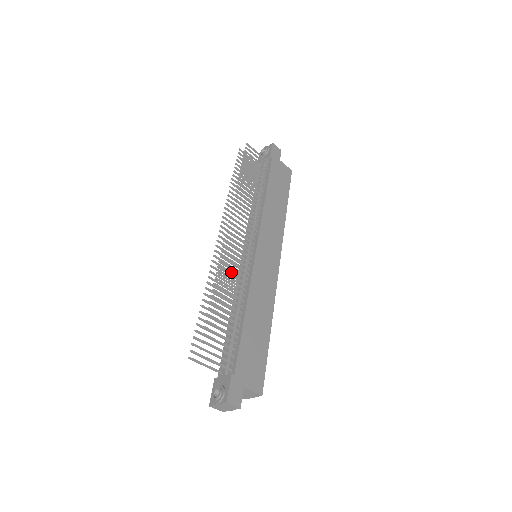
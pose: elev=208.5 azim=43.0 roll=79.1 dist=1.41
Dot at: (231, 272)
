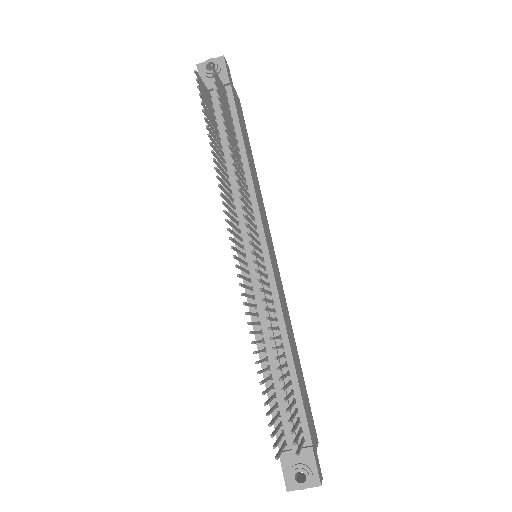
Dot at: (251, 296)
